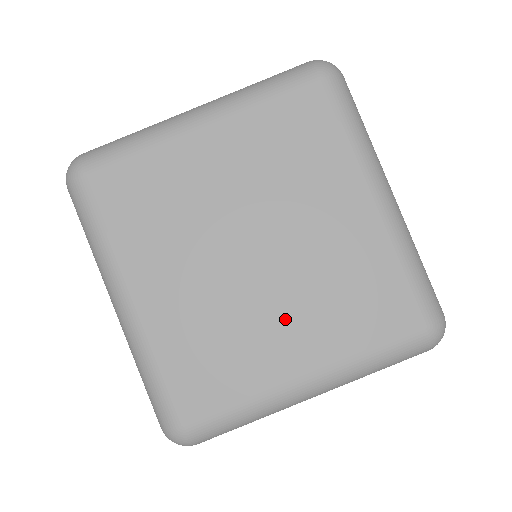
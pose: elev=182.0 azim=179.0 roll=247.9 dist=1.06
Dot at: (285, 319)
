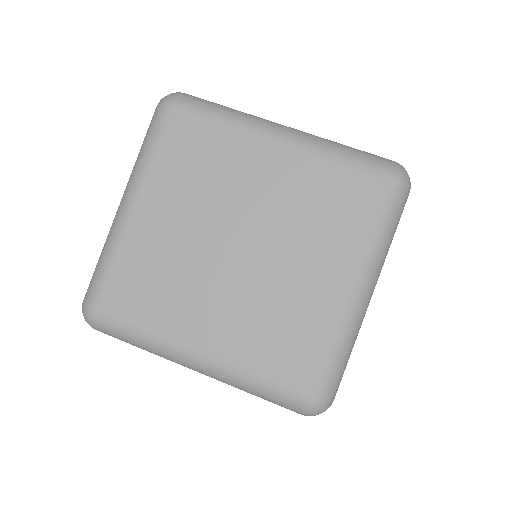
Dot at: (301, 266)
